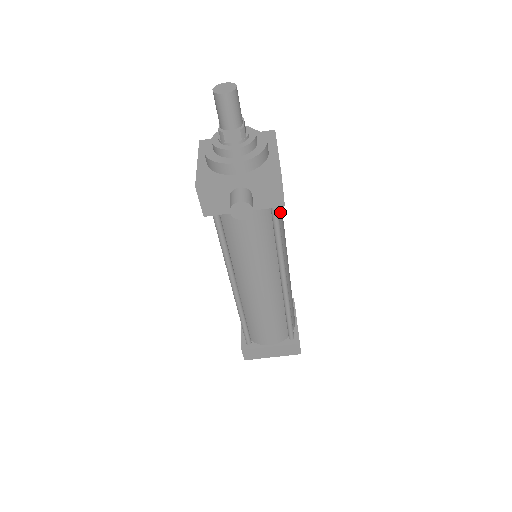
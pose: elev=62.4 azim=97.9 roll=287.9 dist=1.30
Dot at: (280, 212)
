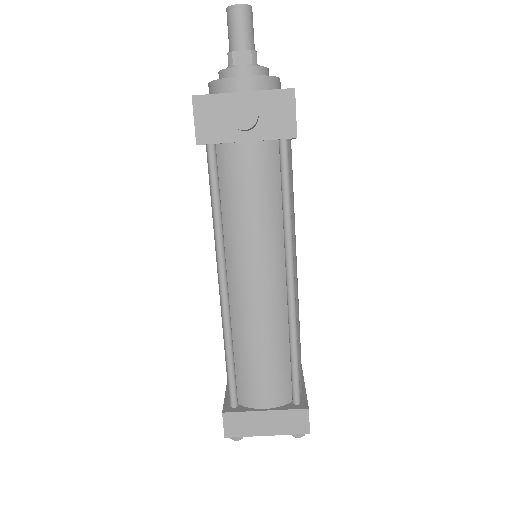
Dot at: (290, 174)
